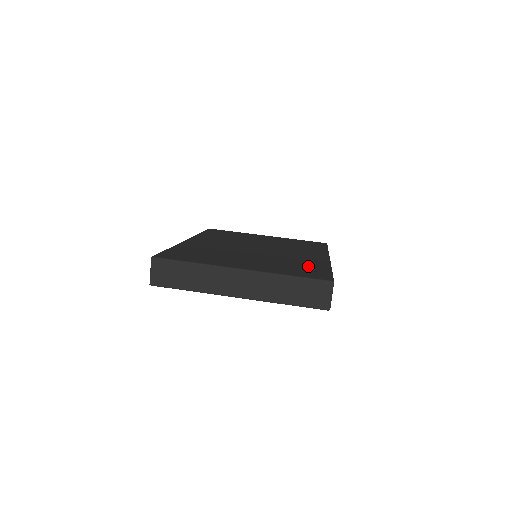
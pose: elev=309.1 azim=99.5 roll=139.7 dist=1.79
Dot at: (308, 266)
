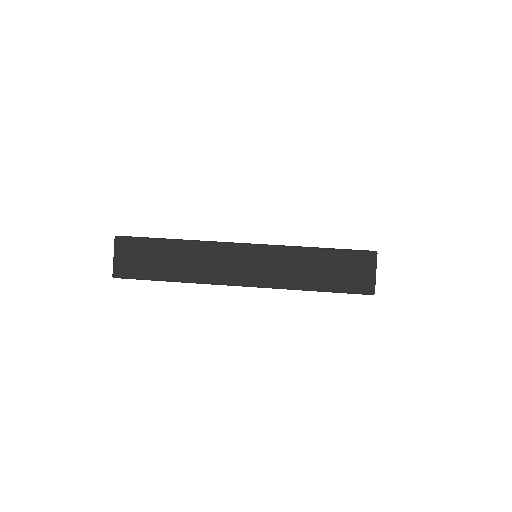
Dot at: occluded
